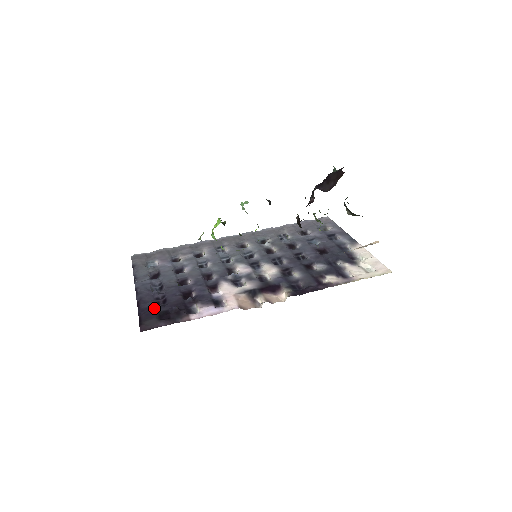
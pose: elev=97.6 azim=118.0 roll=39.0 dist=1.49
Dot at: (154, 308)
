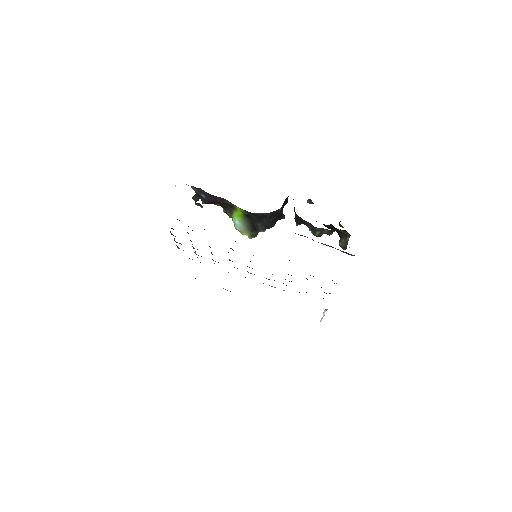
Dot at: occluded
